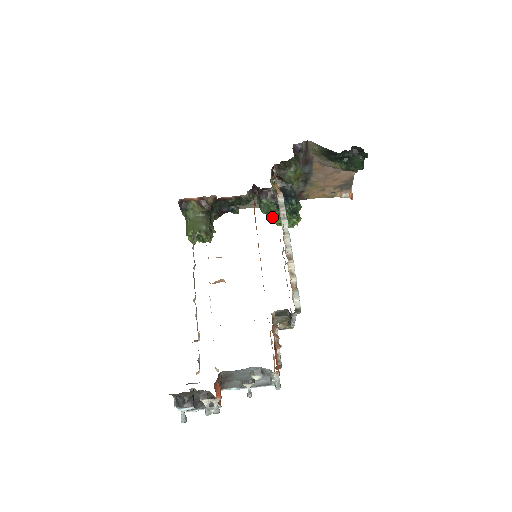
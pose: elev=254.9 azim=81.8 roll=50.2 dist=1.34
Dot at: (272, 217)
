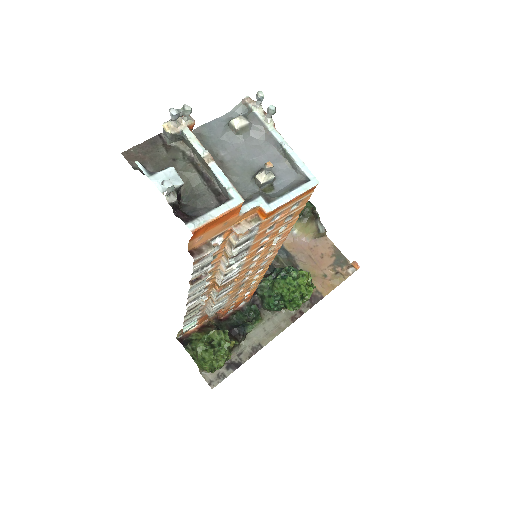
Dot at: (280, 289)
